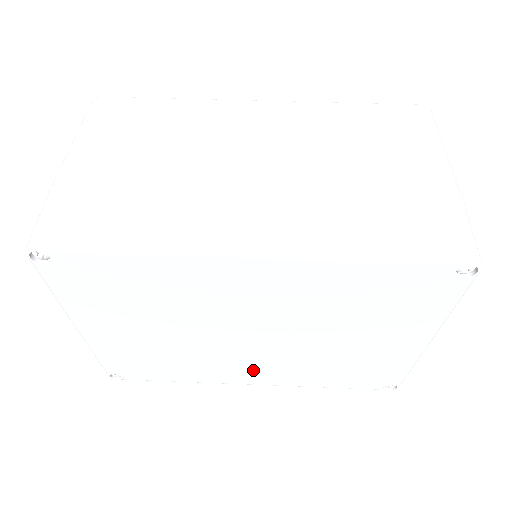
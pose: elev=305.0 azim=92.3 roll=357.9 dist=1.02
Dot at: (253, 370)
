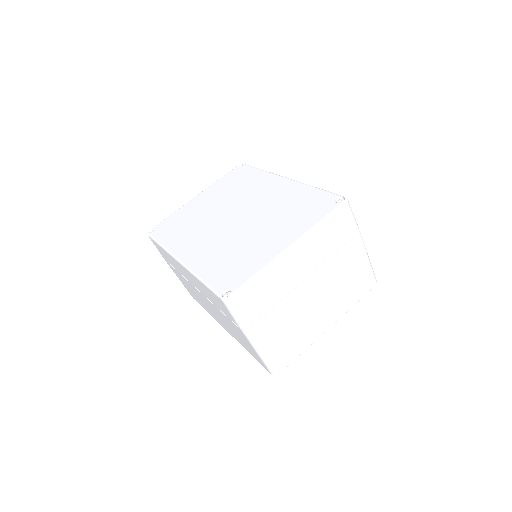
Dot at: (199, 245)
